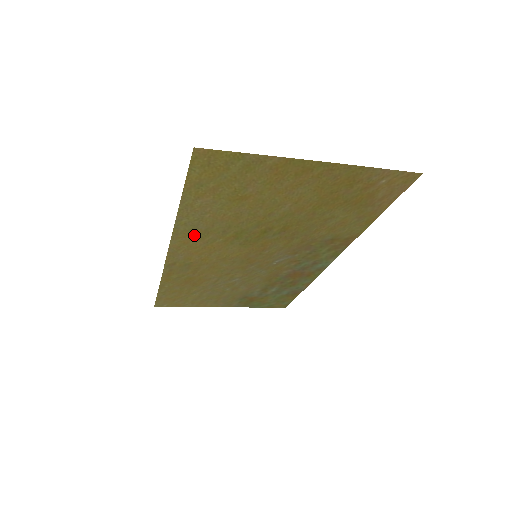
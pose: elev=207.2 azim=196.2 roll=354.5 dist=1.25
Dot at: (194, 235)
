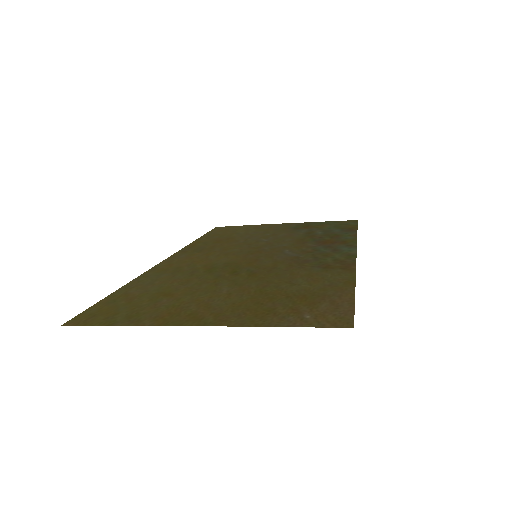
Dot at: (169, 269)
